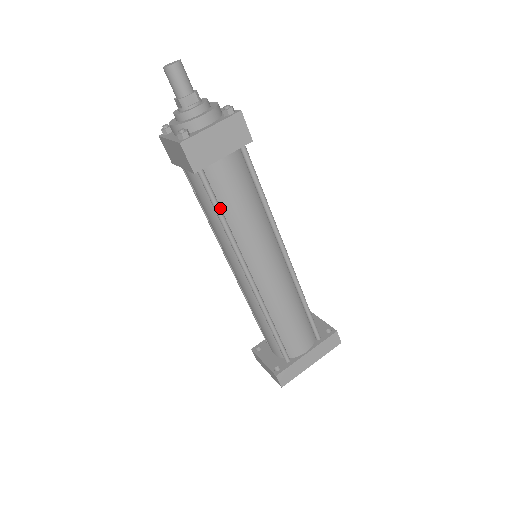
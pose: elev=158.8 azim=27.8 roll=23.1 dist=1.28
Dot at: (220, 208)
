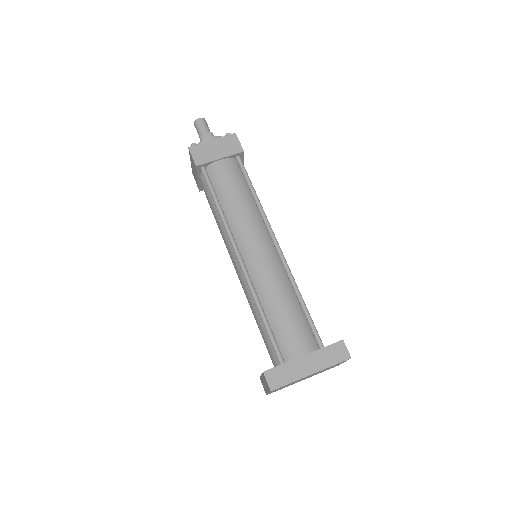
Dot at: (216, 196)
